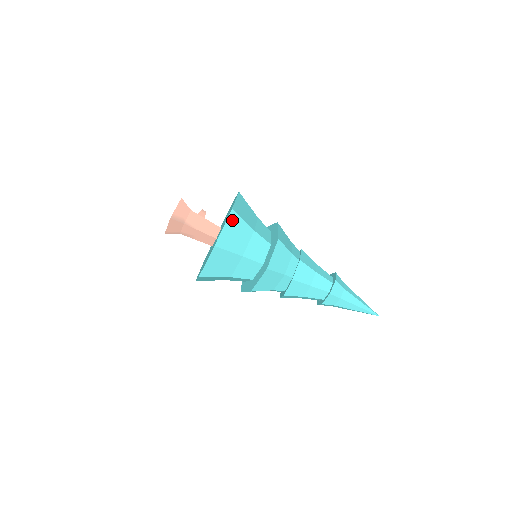
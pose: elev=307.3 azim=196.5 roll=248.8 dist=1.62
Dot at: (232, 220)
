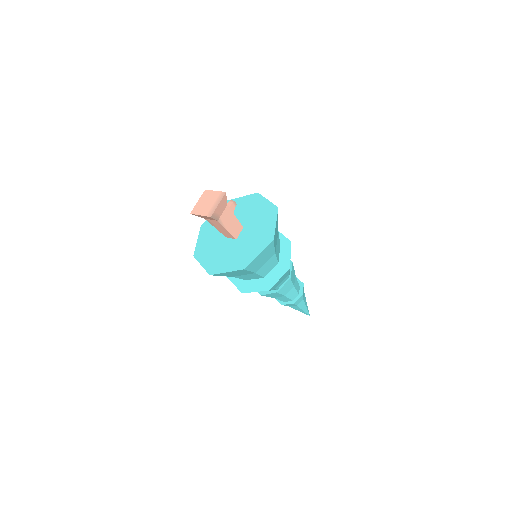
Dot at: (267, 248)
